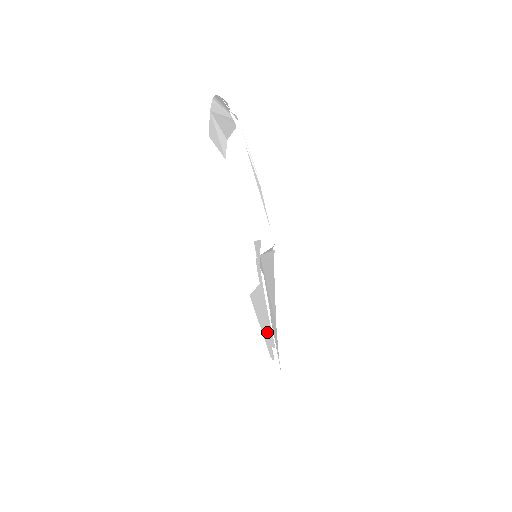
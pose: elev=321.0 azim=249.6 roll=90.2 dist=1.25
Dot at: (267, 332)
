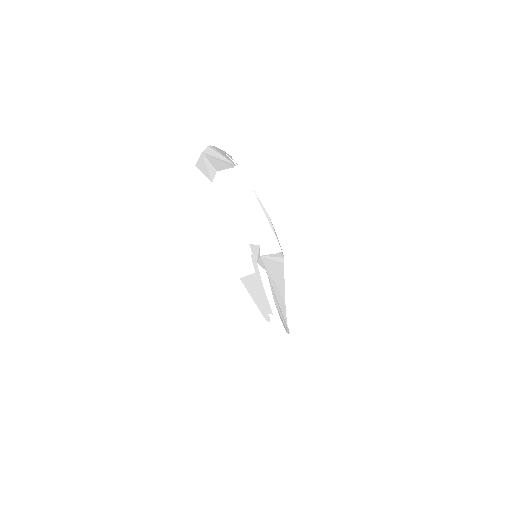
Dot at: (263, 304)
